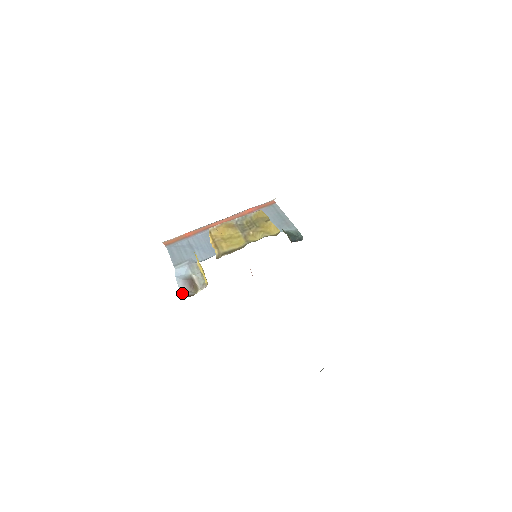
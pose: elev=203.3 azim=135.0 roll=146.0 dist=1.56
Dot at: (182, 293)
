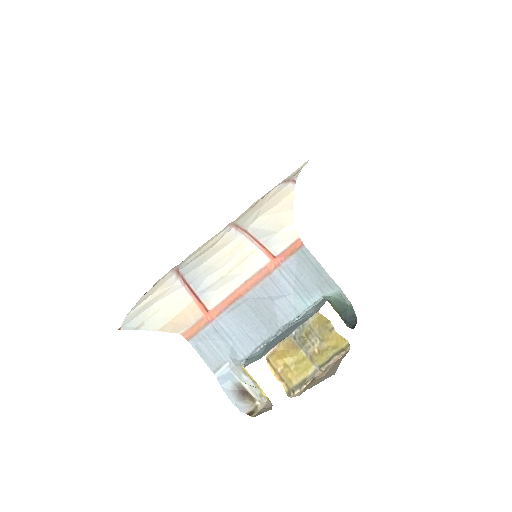
Dot at: (238, 407)
